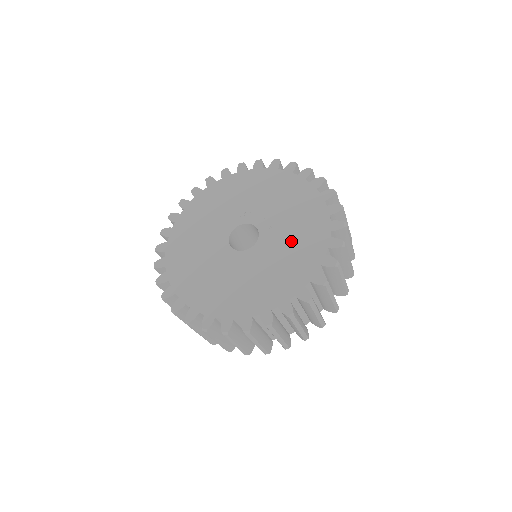
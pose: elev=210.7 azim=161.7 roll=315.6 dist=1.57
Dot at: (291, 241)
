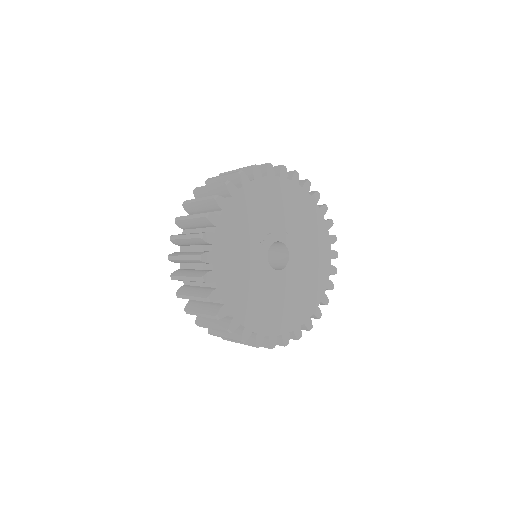
Dot at: (305, 231)
